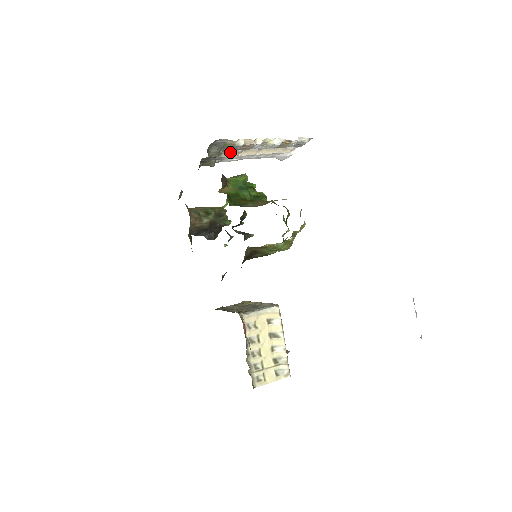
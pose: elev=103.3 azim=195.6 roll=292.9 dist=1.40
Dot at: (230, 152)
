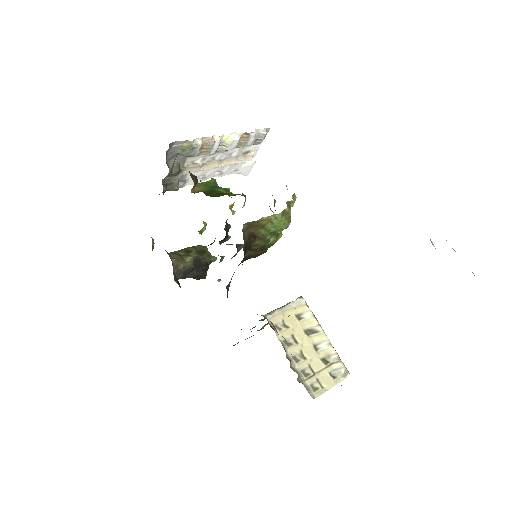
Dot at: (191, 168)
